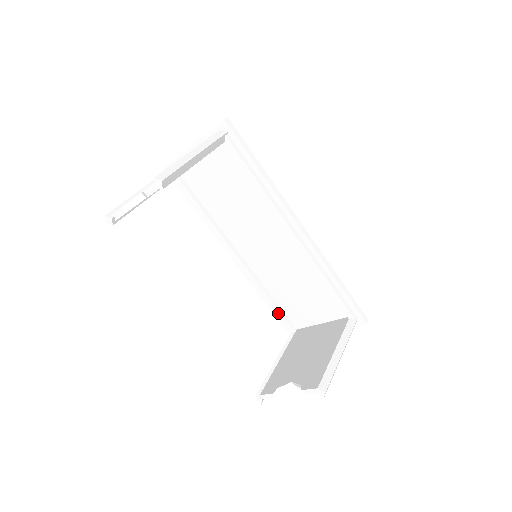
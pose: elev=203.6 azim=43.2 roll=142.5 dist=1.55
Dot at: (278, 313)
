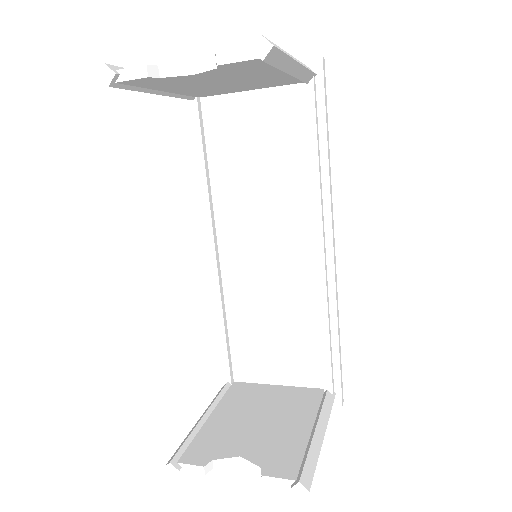
Dot at: (224, 349)
